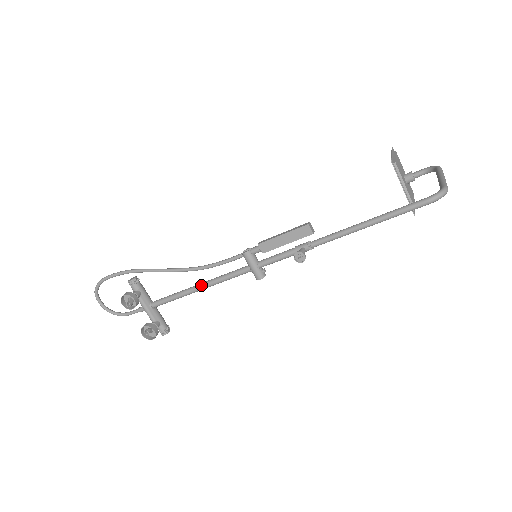
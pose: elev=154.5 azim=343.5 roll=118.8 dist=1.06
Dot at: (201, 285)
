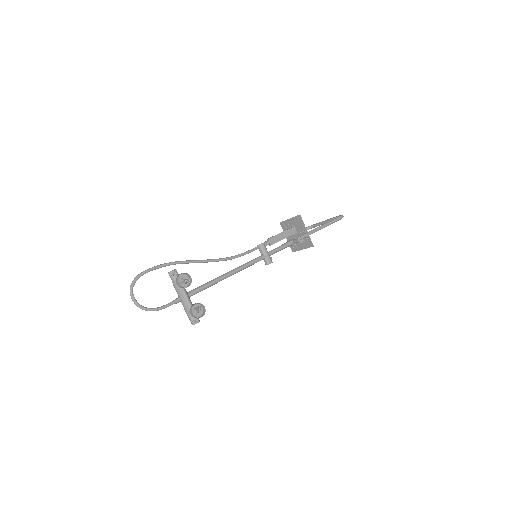
Dot at: (231, 271)
